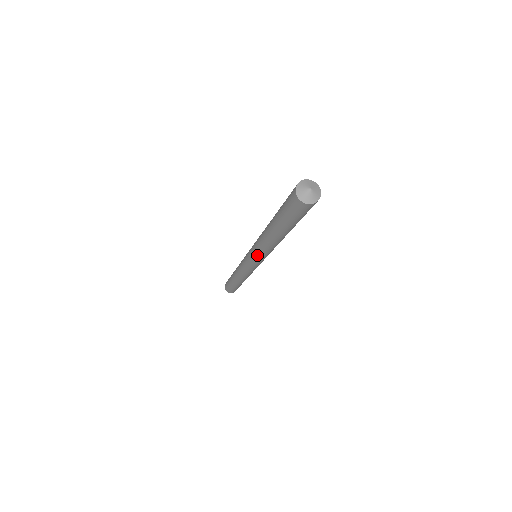
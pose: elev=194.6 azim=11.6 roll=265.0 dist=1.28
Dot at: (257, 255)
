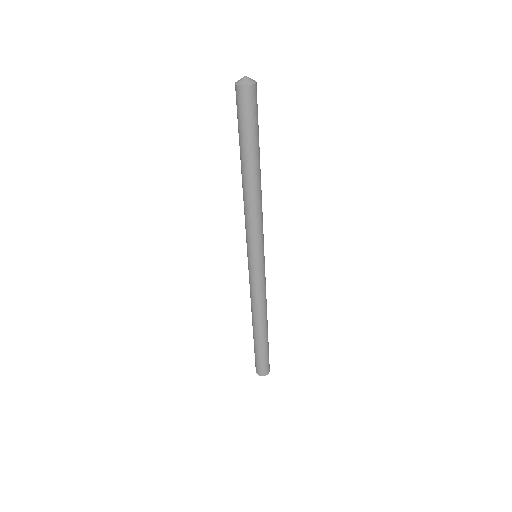
Dot at: (255, 236)
